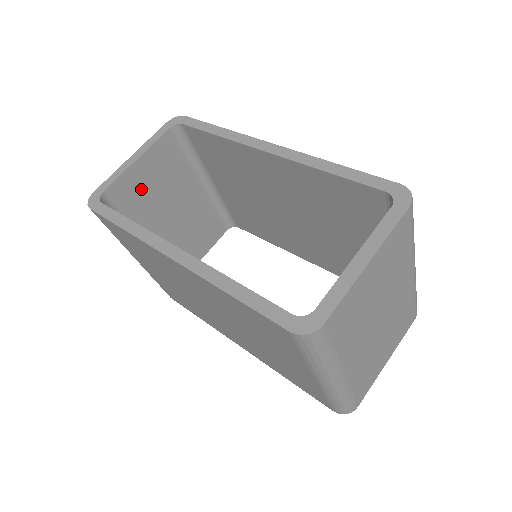
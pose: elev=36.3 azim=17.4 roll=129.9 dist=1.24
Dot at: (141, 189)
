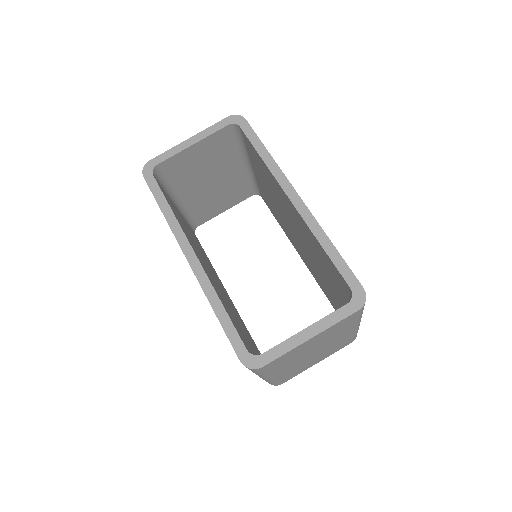
Dot at: (189, 164)
